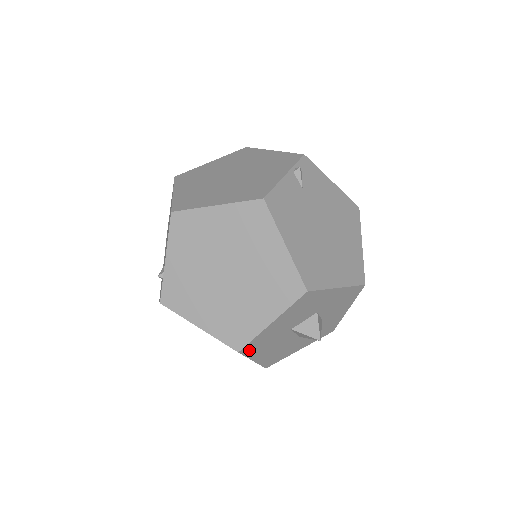
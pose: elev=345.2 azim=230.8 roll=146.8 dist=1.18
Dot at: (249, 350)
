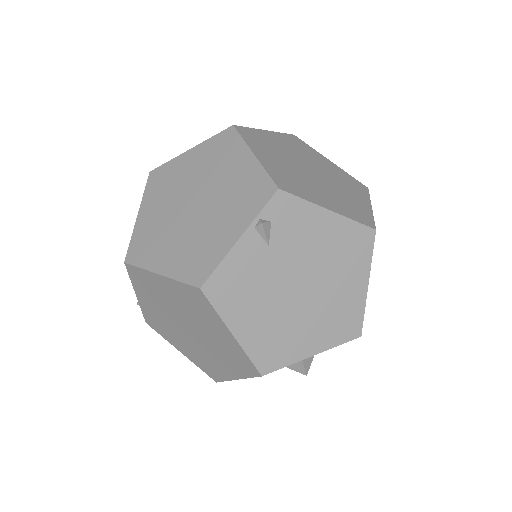
Dot at: occluded
